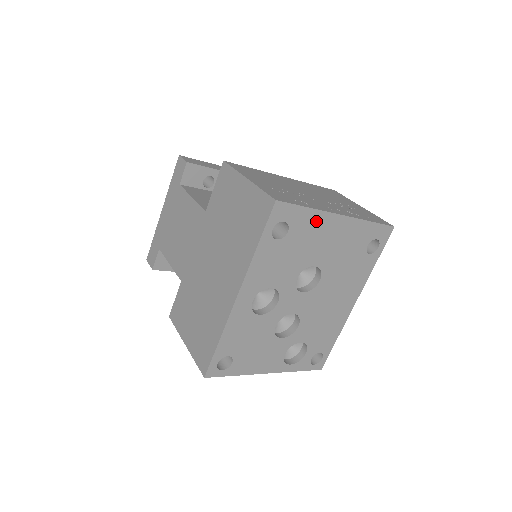
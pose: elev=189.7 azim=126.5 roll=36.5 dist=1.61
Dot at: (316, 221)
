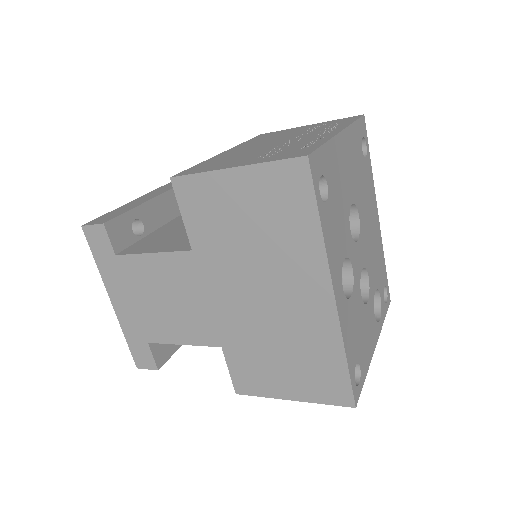
Dot at: (334, 154)
